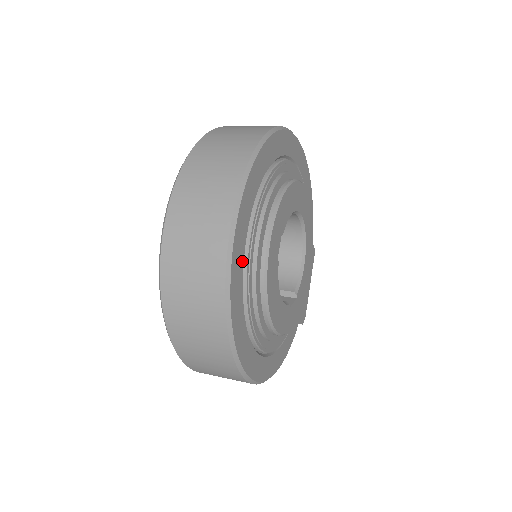
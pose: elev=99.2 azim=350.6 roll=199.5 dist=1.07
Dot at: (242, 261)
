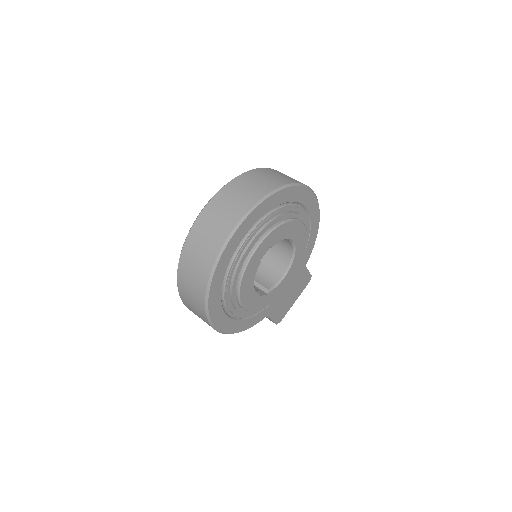
Dot at: (235, 248)
